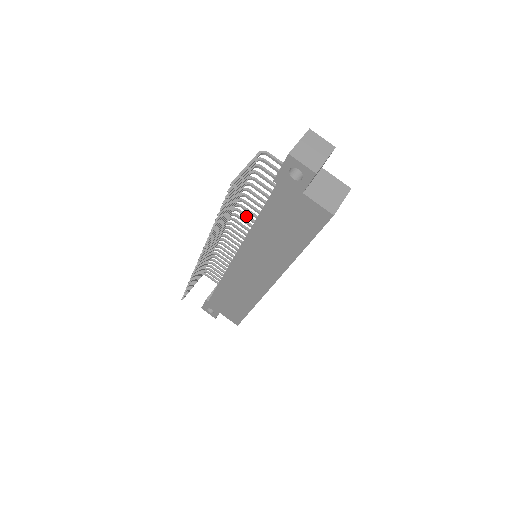
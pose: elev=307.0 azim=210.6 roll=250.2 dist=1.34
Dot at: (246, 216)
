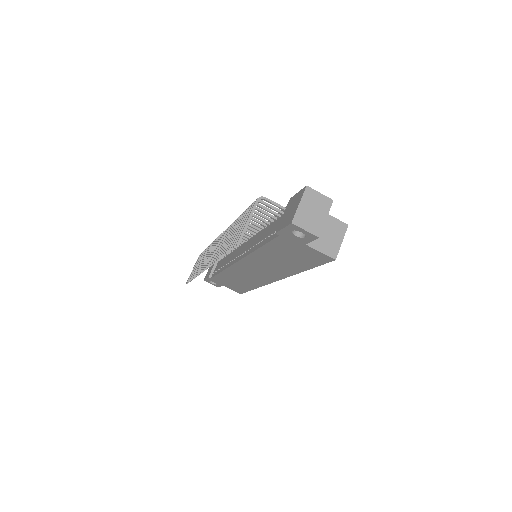
Dot at: occluded
